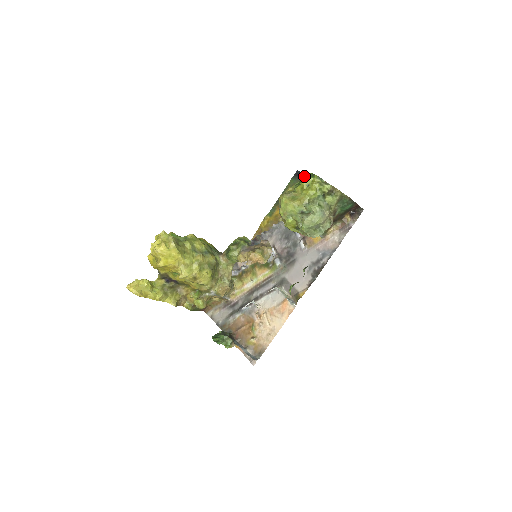
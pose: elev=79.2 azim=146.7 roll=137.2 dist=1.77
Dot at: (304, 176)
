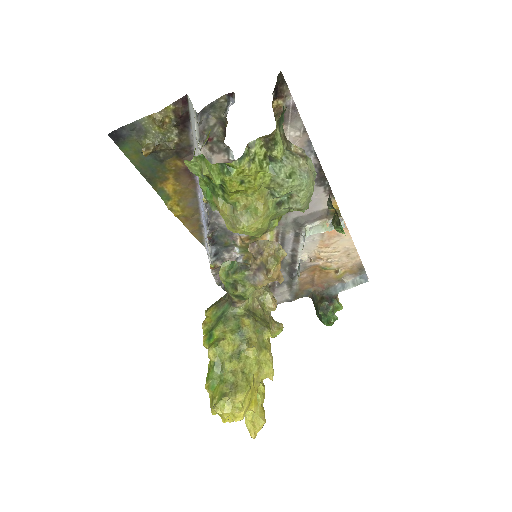
Dot at: (214, 180)
